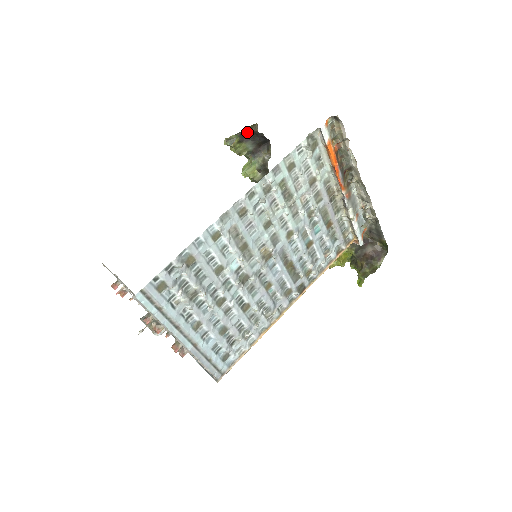
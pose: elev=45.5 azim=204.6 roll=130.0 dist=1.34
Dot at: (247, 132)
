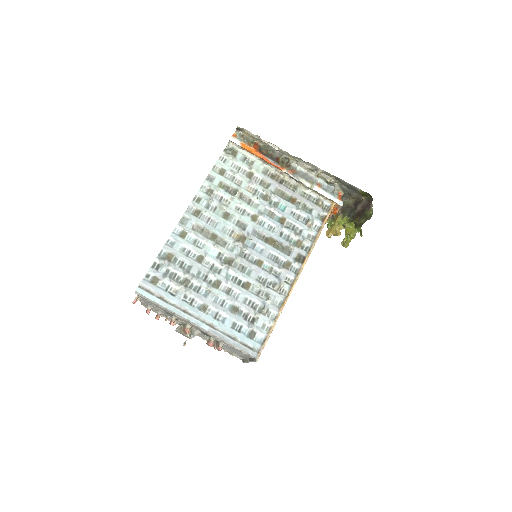
Dot at: occluded
